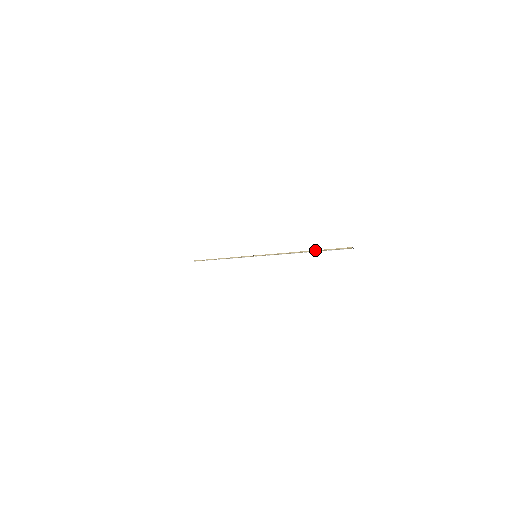
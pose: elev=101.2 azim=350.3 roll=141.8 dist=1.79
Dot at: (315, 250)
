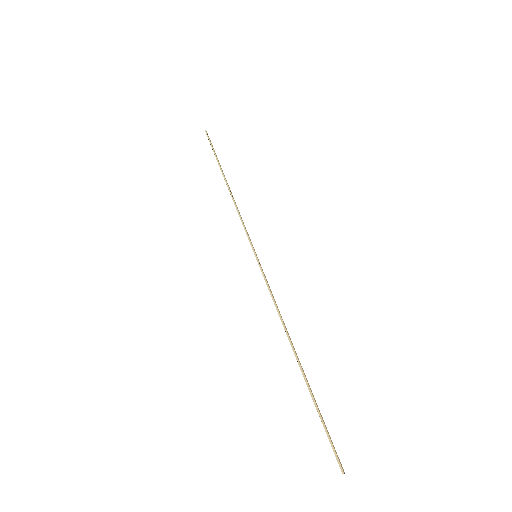
Dot at: (309, 386)
